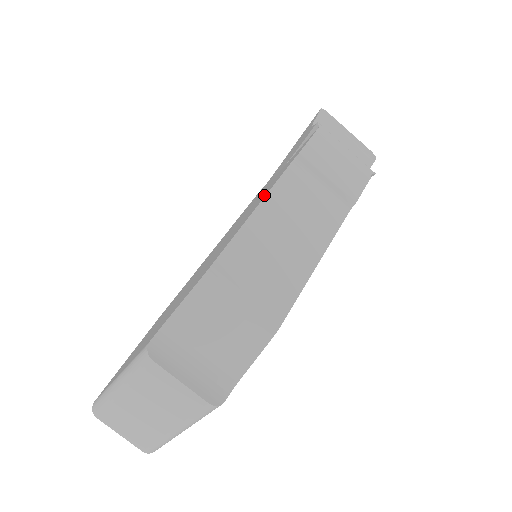
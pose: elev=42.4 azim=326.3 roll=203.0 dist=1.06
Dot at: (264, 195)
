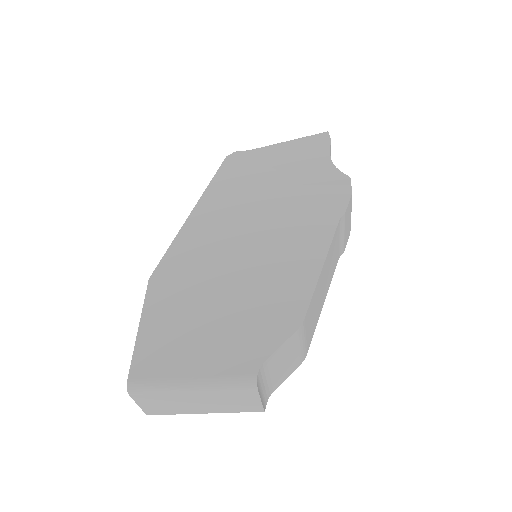
Dot at: (318, 242)
